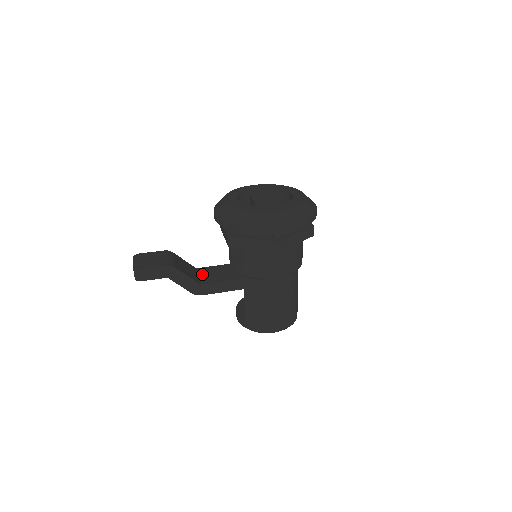
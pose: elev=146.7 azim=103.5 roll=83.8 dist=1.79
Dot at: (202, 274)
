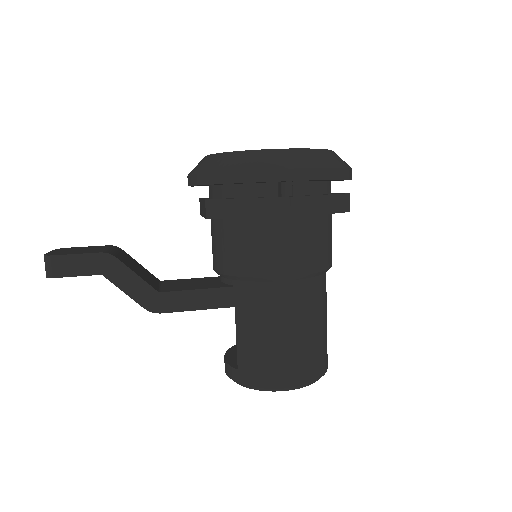
Dot at: (167, 284)
